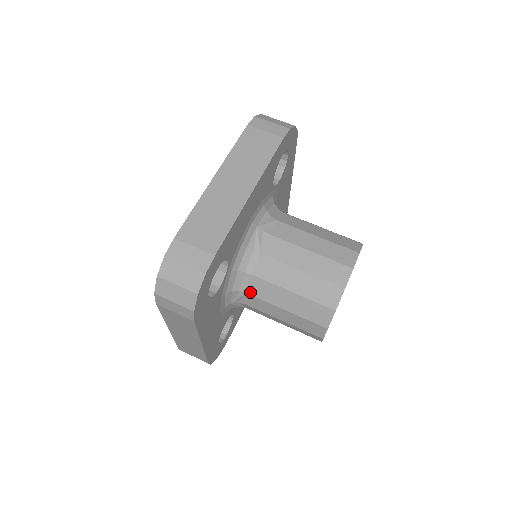
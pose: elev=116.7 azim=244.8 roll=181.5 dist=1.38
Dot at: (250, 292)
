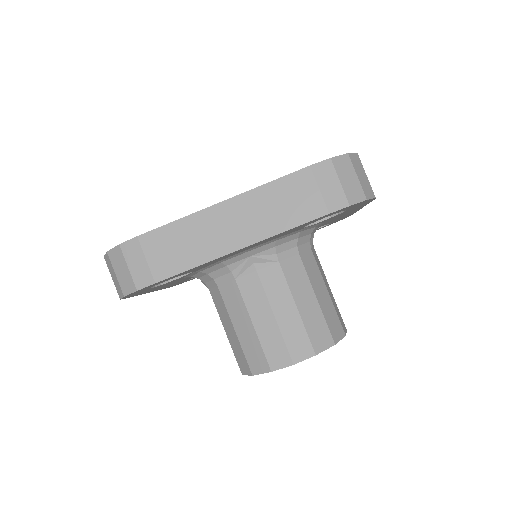
Dot at: (211, 292)
